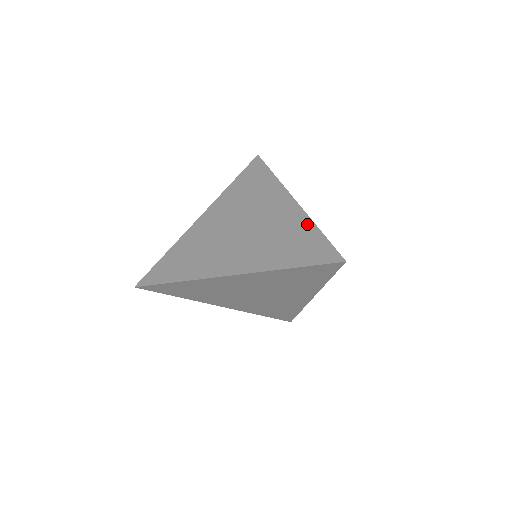
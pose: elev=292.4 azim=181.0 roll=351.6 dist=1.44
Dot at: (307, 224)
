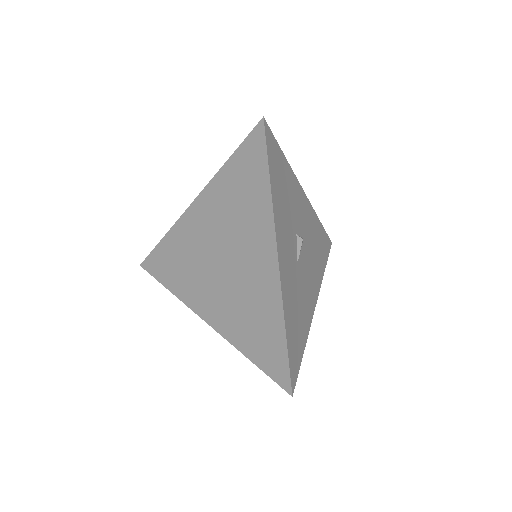
Dot at: occluded
